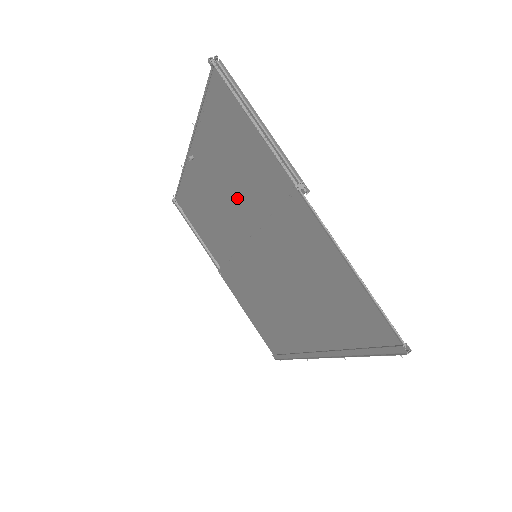
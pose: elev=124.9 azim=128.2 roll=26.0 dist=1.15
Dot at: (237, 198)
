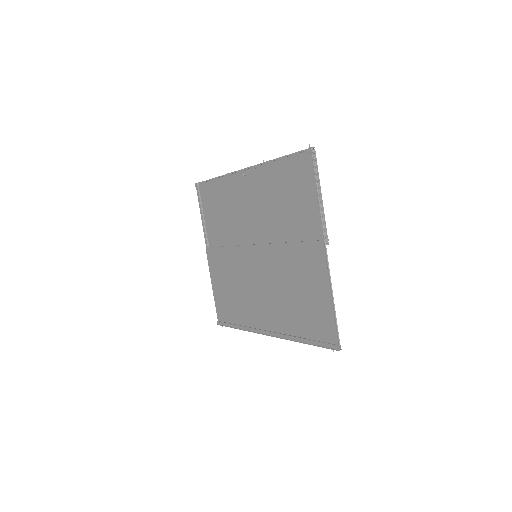
Dot at: (267, 218)
